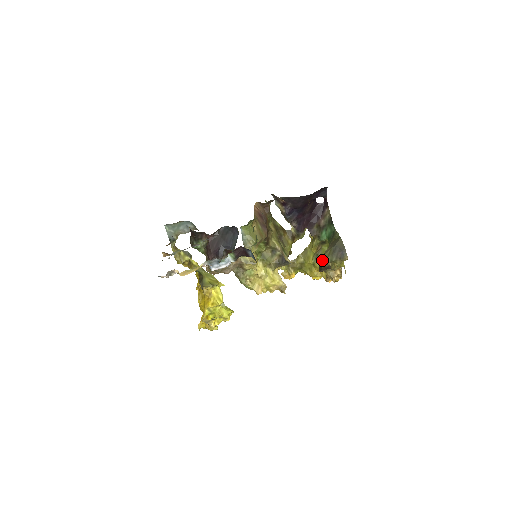
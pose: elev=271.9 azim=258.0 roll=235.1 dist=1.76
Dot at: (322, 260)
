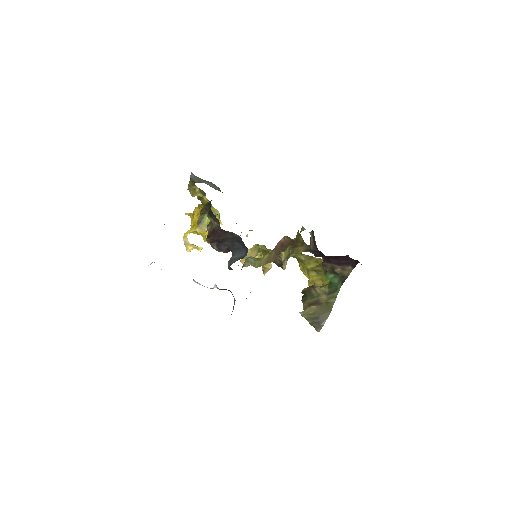
Dot at: (308, 297)
